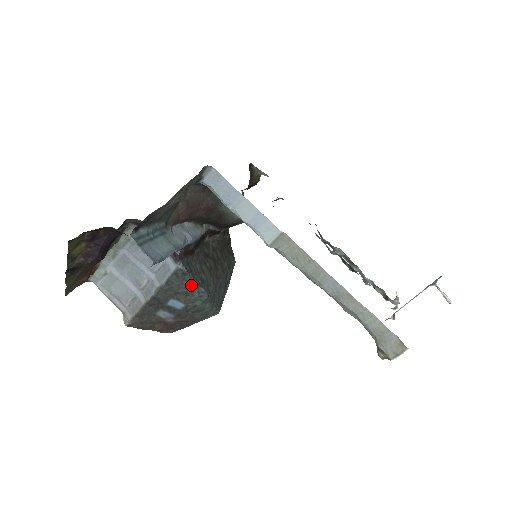
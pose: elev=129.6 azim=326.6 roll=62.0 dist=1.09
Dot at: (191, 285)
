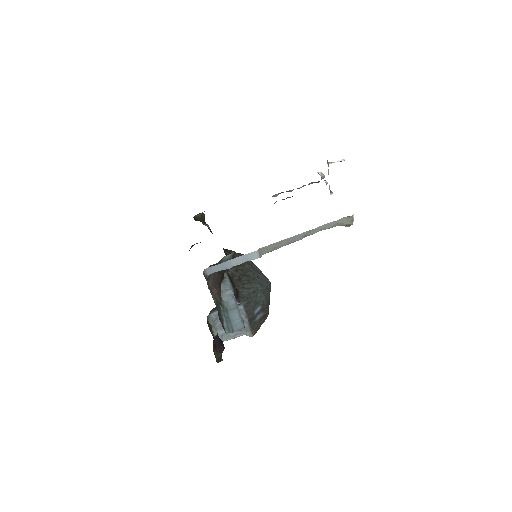
Dot at: (254, 300)
